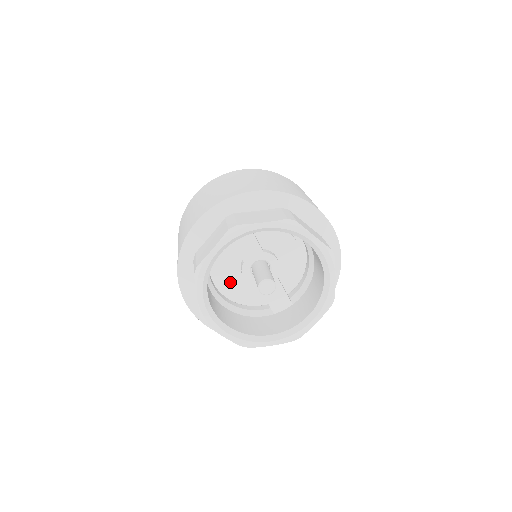
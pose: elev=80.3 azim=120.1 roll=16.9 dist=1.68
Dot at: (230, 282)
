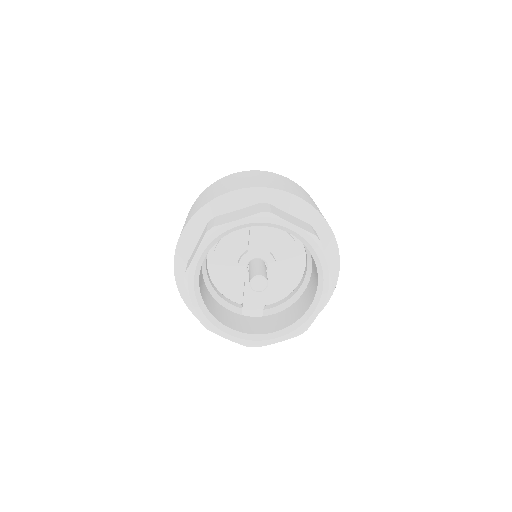
Dot at: (223, 263)
